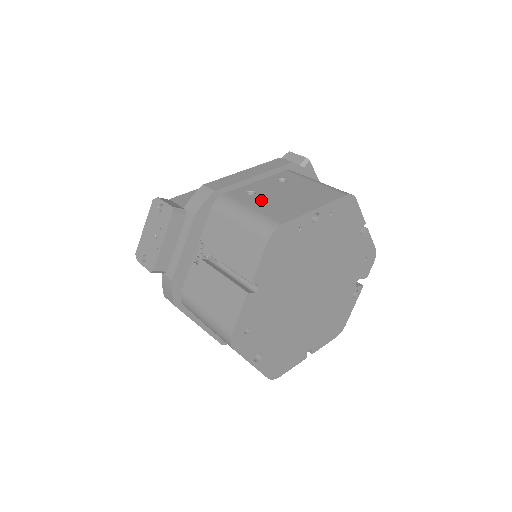
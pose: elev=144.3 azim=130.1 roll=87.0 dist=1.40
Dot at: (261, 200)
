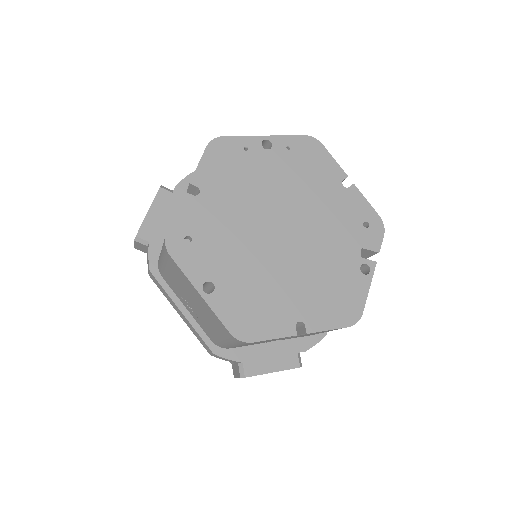
Dot at: occluded
